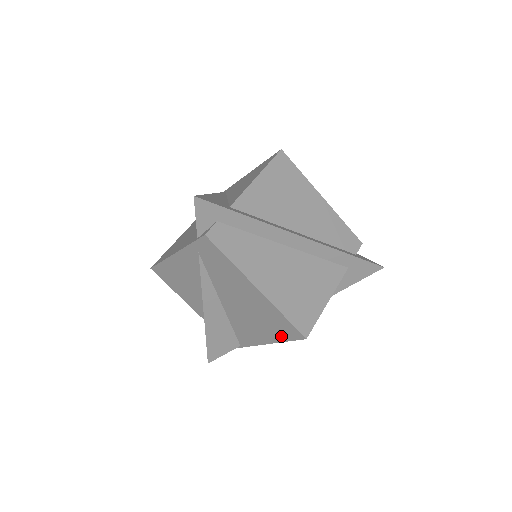
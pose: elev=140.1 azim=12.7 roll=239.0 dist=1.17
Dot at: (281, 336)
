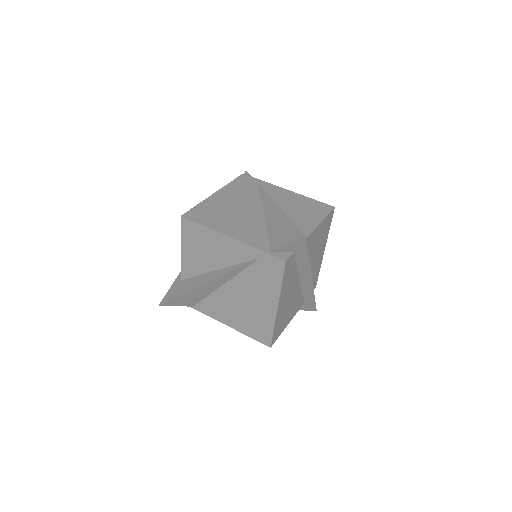
Dot at: (249, 332)
